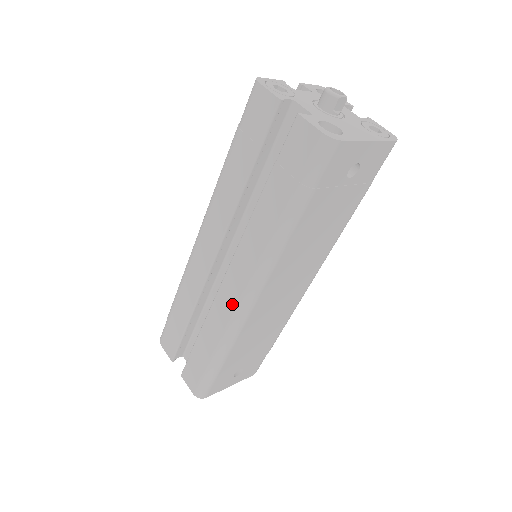
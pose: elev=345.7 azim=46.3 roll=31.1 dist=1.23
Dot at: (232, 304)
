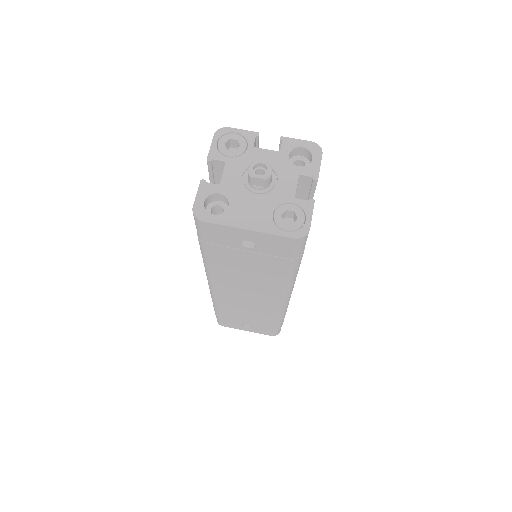
Dot at: occluded
